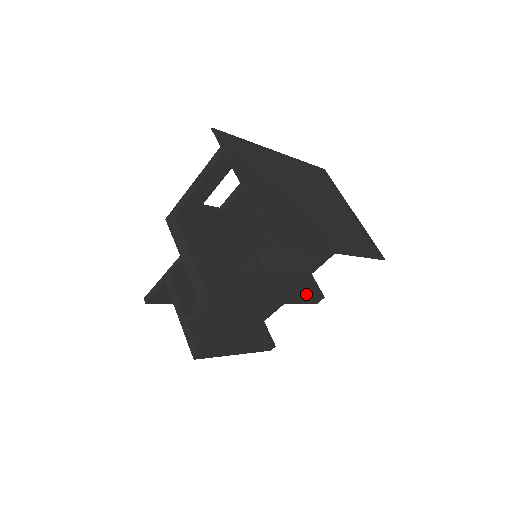
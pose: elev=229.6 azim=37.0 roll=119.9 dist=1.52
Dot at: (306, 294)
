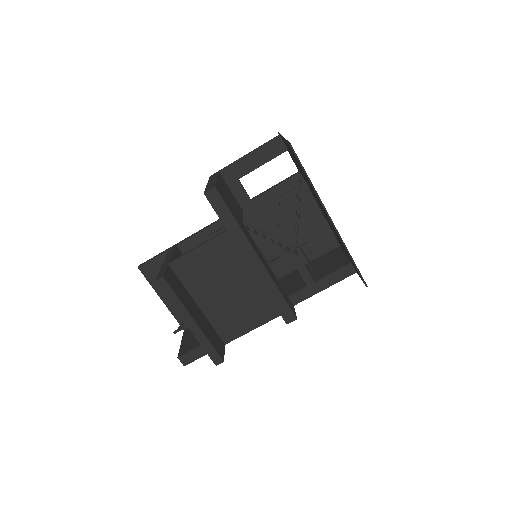
Dot at: (283, 295)
